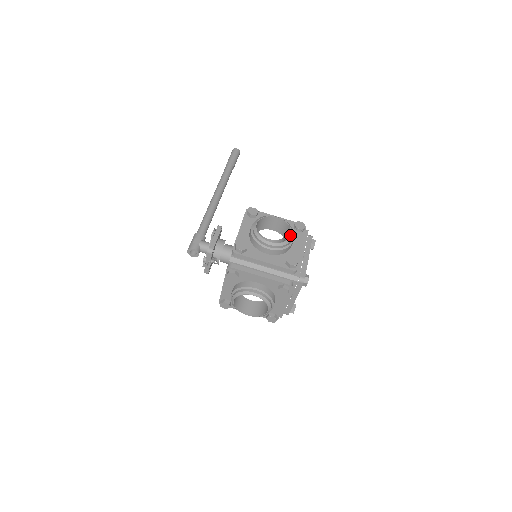
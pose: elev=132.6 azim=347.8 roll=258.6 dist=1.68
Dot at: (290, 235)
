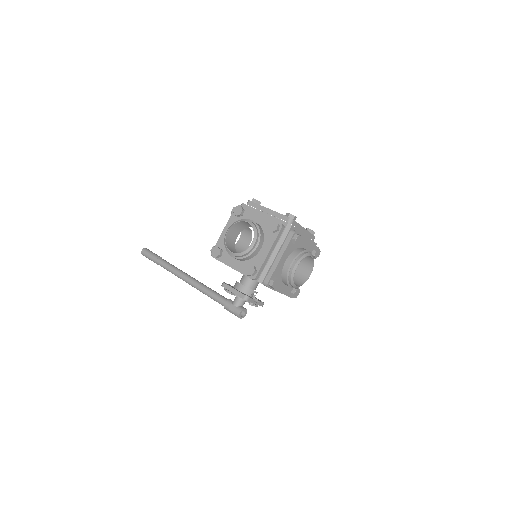
Dot at: occluded
